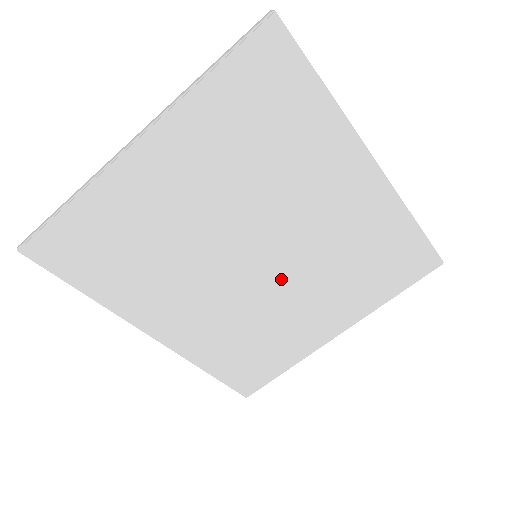
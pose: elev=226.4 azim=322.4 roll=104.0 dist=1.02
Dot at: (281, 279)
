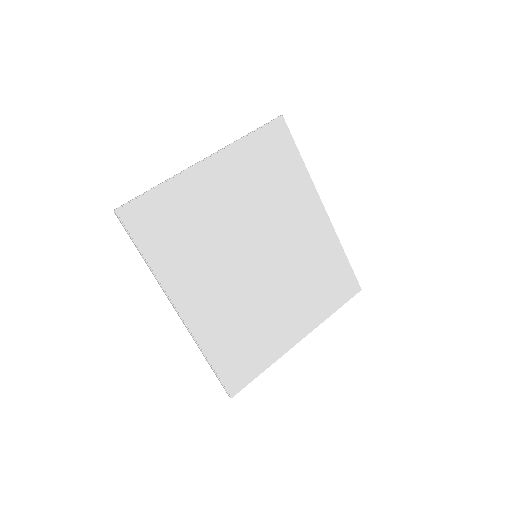
Dot at: (269, 278)
